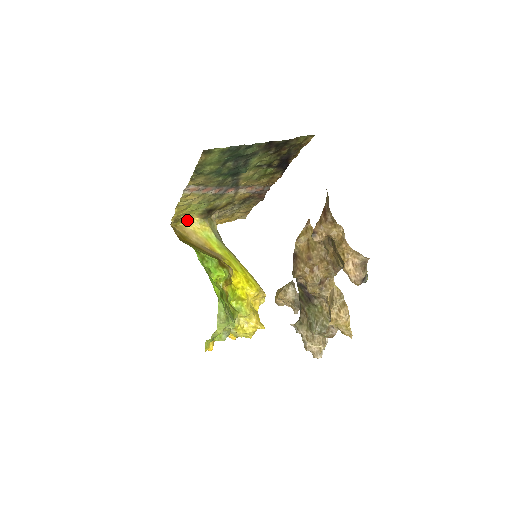
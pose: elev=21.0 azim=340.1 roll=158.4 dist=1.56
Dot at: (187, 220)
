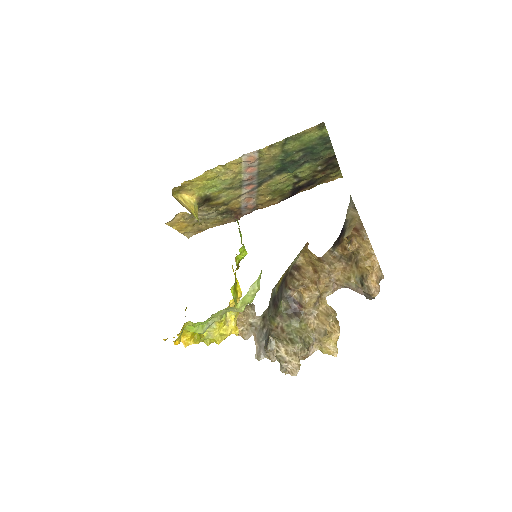
Dot at: (184, 196)
